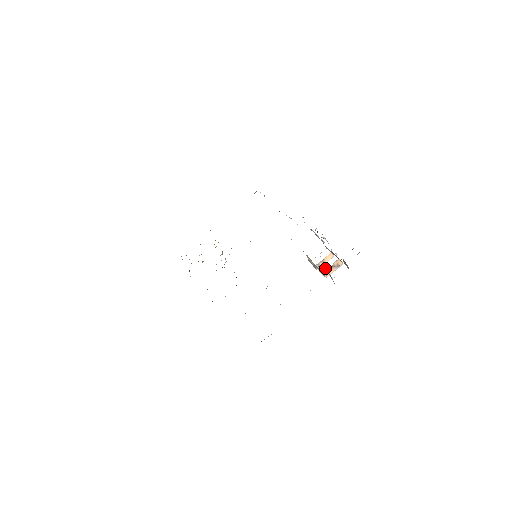
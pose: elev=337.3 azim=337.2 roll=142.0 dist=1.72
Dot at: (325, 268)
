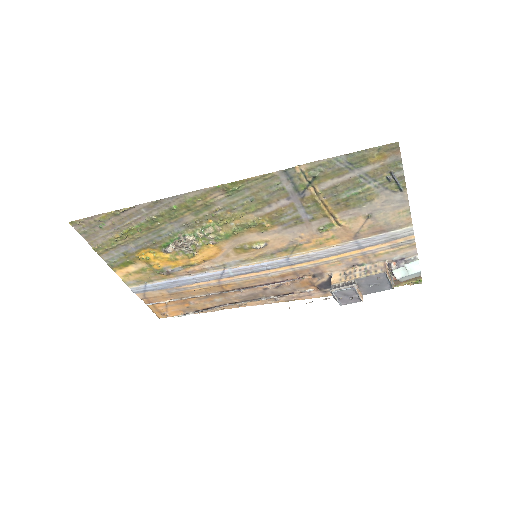
Dot at: (388, 266)
